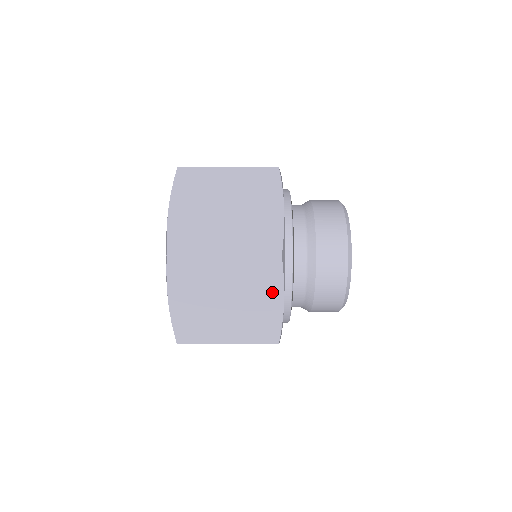
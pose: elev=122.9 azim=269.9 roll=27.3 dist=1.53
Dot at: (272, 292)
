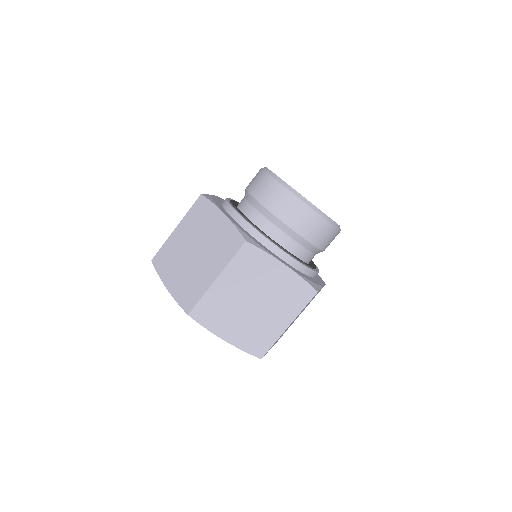
Dot at: (270, 267)
